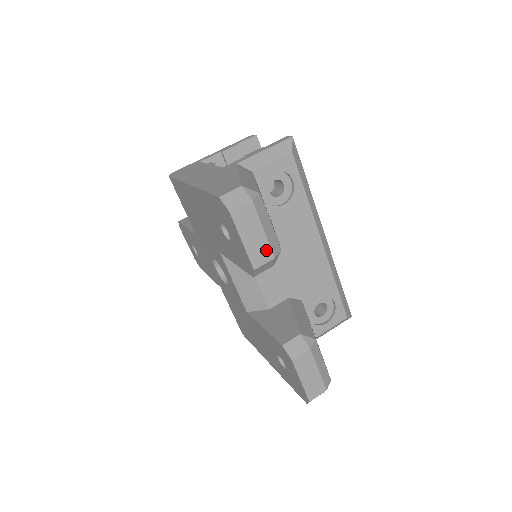
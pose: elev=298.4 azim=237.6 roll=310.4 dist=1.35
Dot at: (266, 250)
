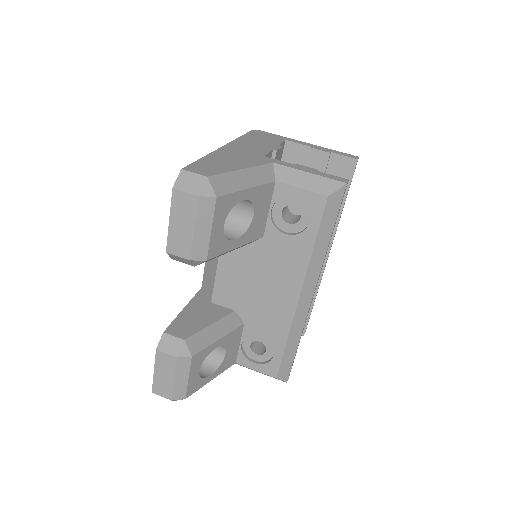
Dot at: (186, 247)
